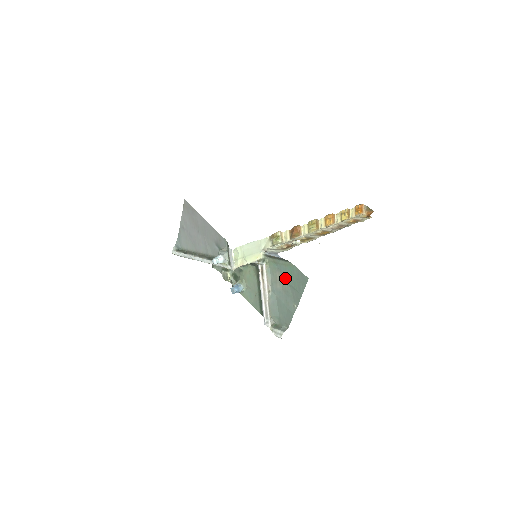
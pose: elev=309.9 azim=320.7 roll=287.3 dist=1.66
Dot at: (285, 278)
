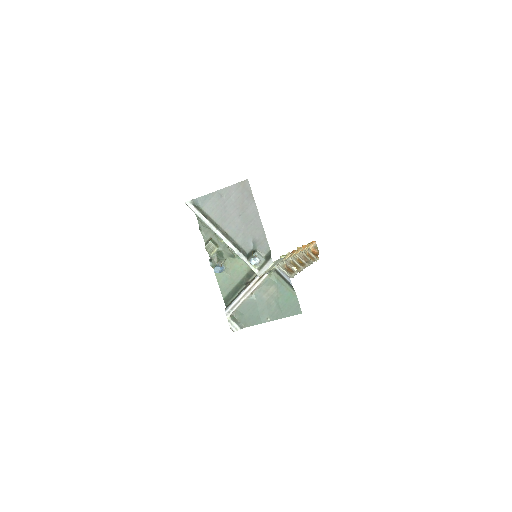
Dot at: (278, 296)
